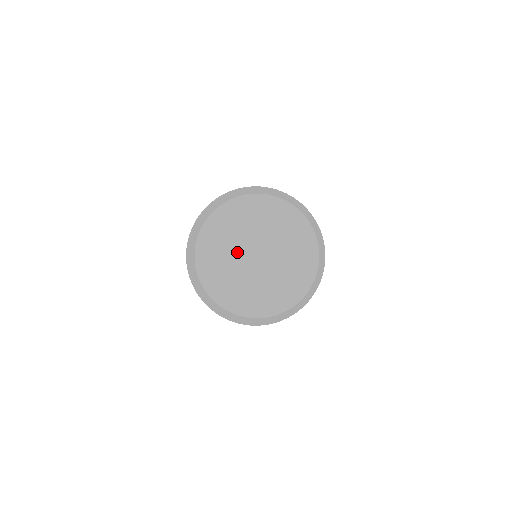
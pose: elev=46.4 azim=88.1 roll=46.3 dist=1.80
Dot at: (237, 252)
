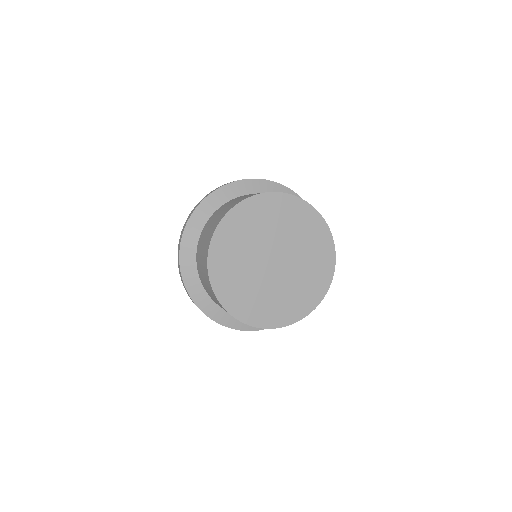
Dot at: (253, 259)
